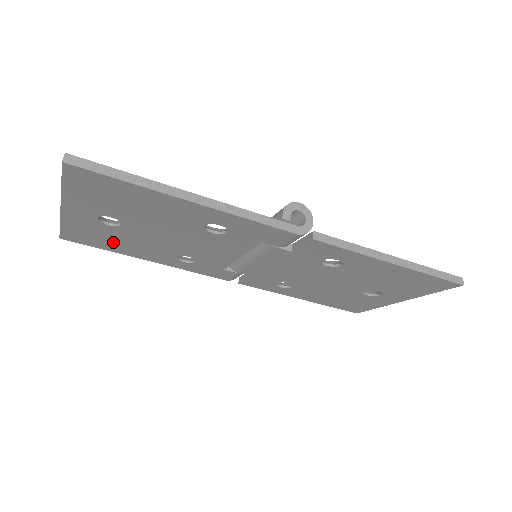
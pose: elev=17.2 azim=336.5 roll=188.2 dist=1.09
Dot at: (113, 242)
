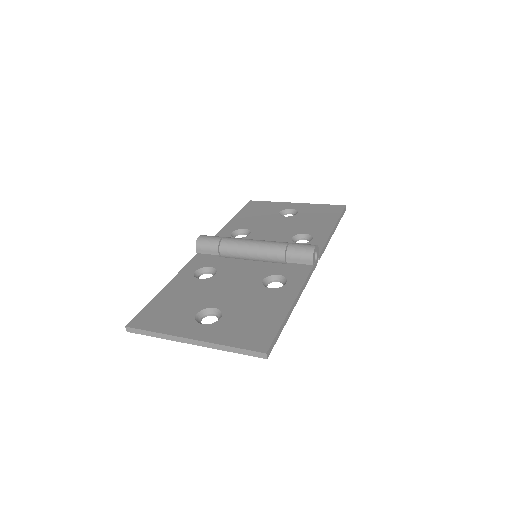
Dot at: occluded
